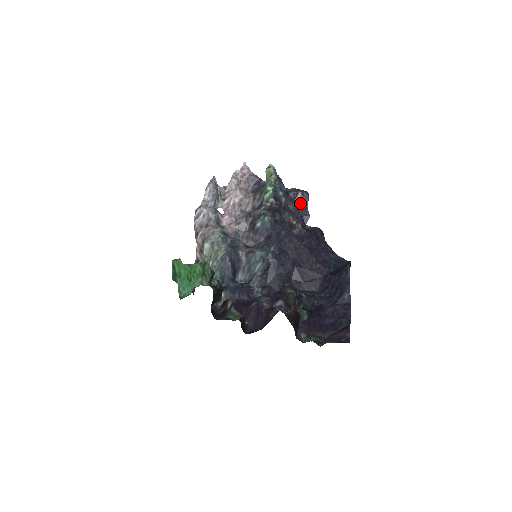
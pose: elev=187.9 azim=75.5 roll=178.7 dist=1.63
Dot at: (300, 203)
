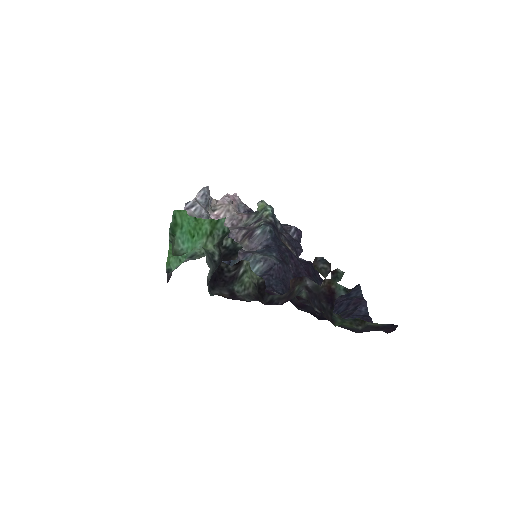
Dot at: (293, 237)
